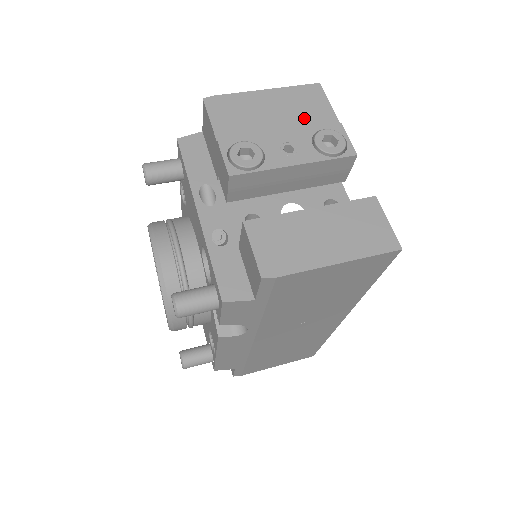
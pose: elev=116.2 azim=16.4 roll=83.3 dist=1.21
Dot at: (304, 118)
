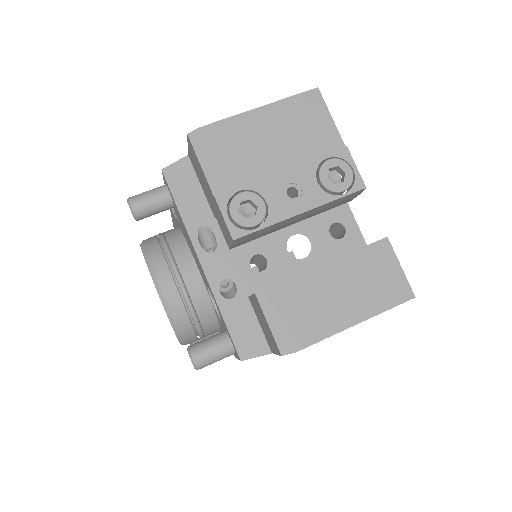
Dot at: (305, 144)
